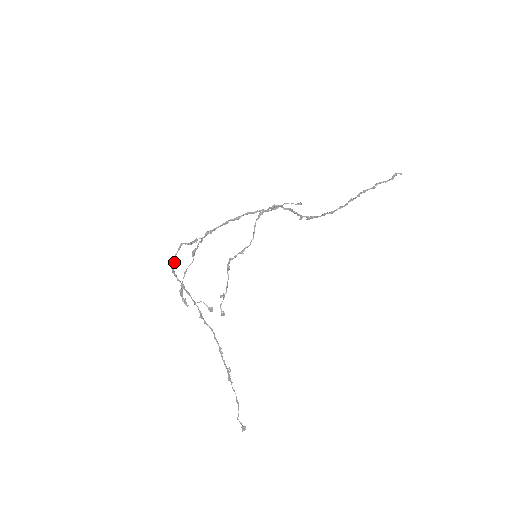
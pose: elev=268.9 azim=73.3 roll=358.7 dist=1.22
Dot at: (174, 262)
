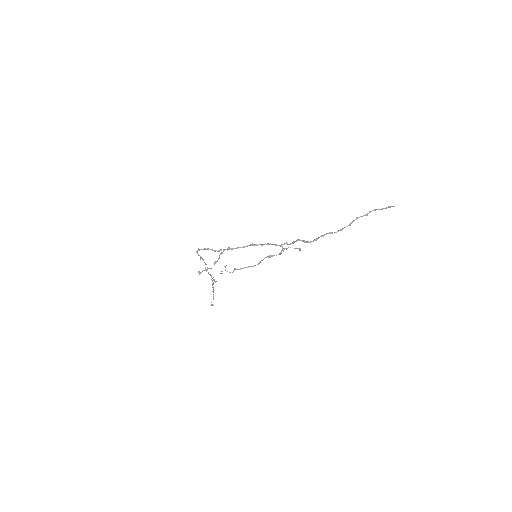
Dot at: occluded
